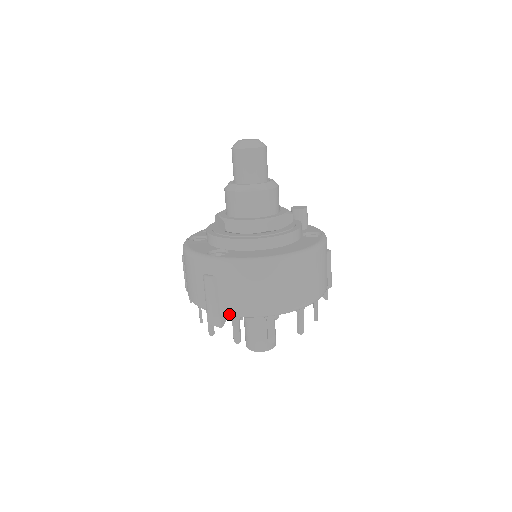
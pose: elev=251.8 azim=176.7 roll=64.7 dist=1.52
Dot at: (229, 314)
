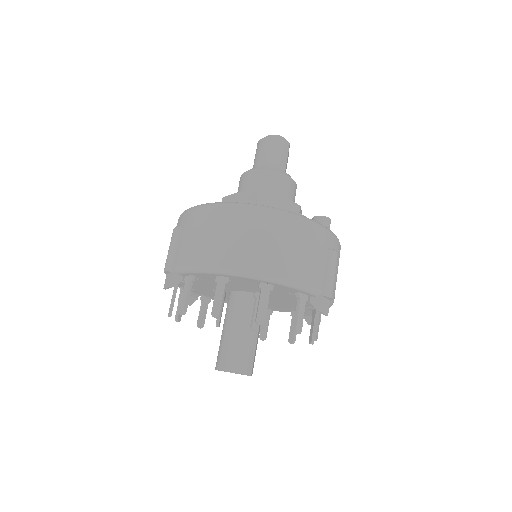
Dot at: (179, 267)
